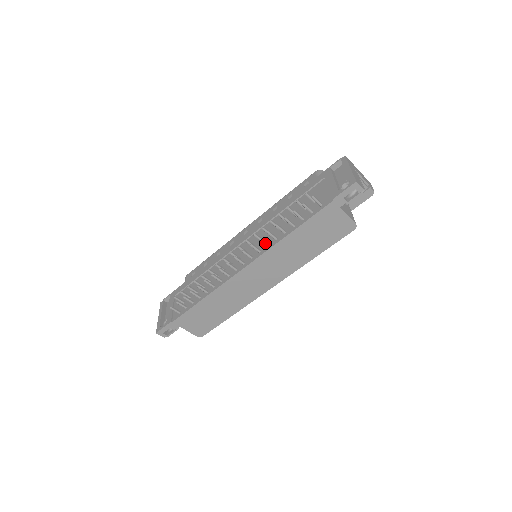
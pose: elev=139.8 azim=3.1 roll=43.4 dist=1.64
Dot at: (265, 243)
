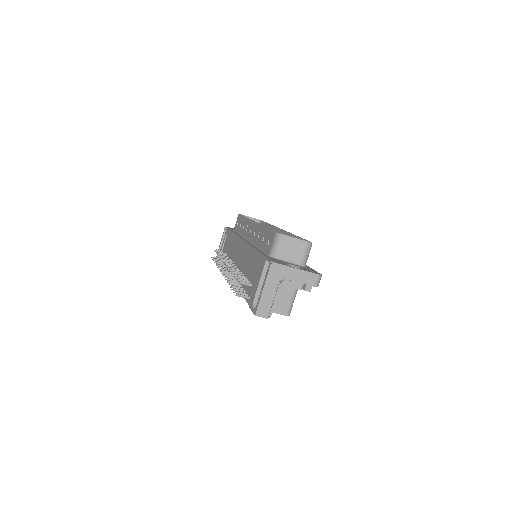
Dot at: occluded
